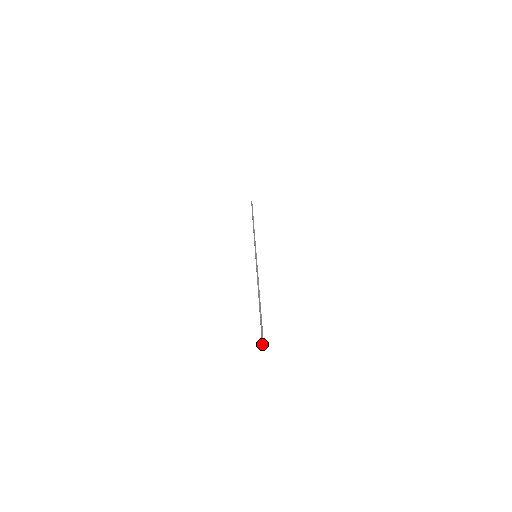
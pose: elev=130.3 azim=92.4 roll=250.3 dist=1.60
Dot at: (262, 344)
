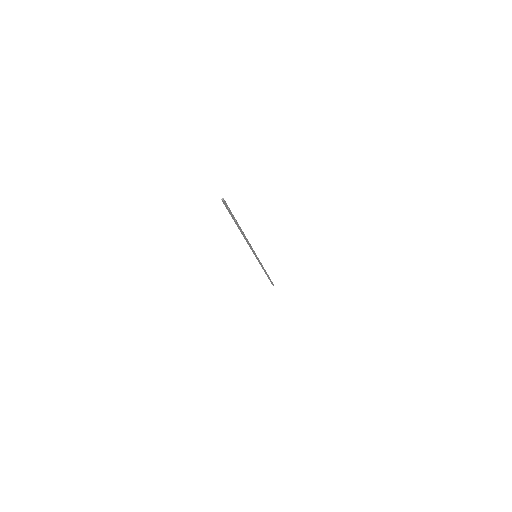
Dot at: (225, 201)
